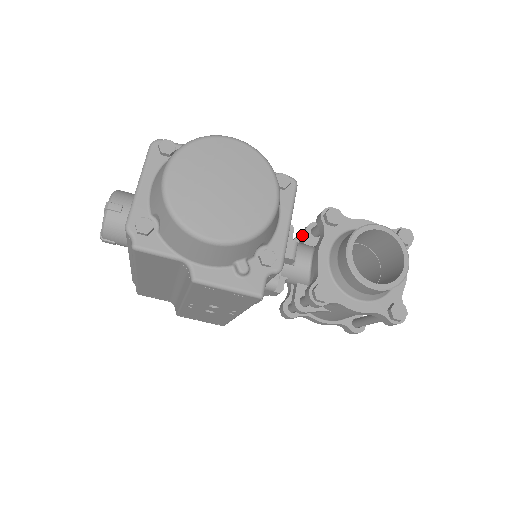
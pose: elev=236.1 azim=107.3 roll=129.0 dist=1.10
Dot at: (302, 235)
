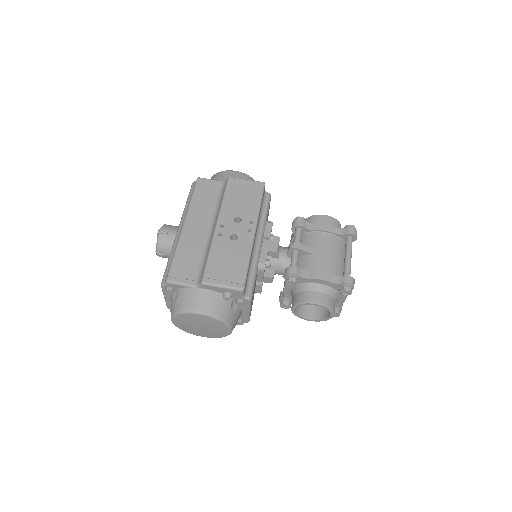
Dot at: occluded
